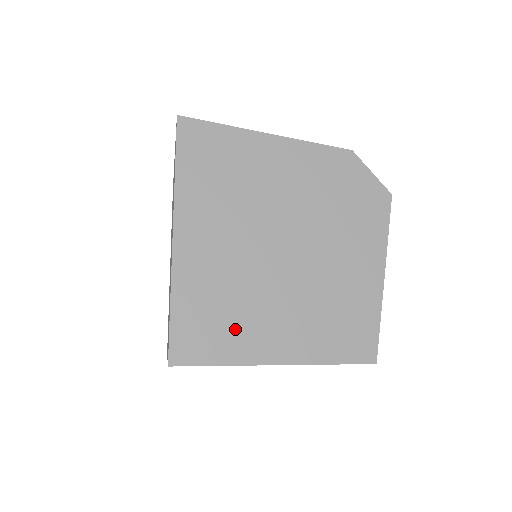
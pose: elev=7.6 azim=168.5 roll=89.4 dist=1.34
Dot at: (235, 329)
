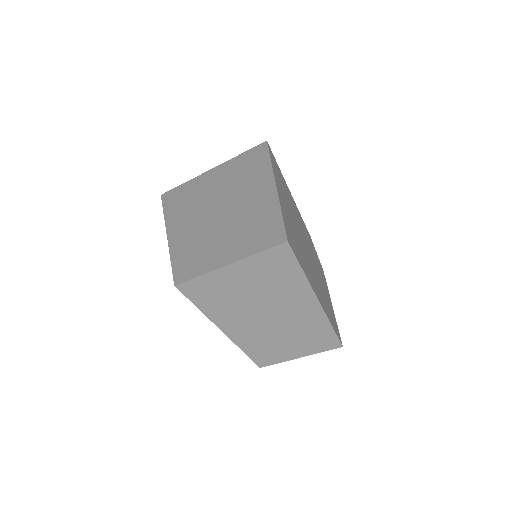
Dot at: (303, 259)
